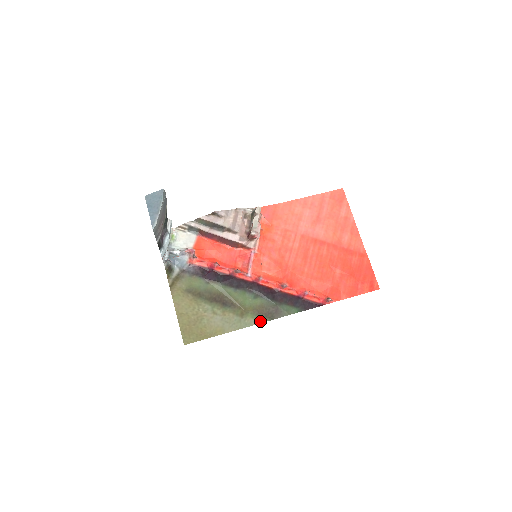
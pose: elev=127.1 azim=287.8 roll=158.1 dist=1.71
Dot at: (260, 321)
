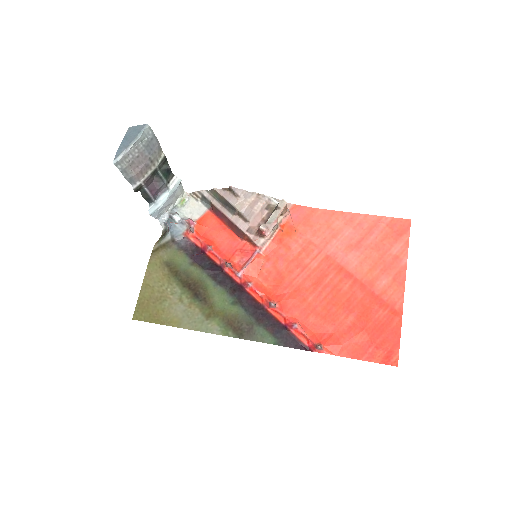
Dot at: (225, 333)
